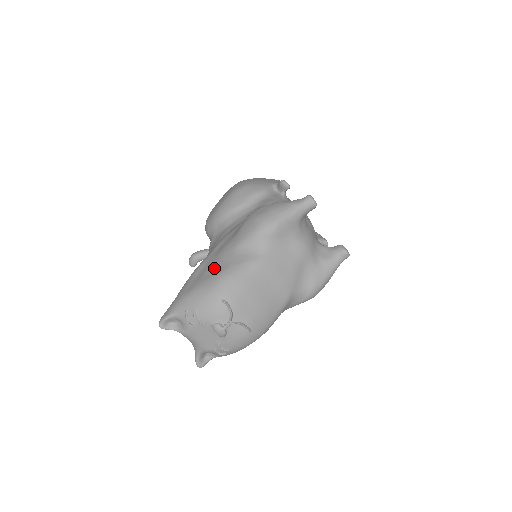
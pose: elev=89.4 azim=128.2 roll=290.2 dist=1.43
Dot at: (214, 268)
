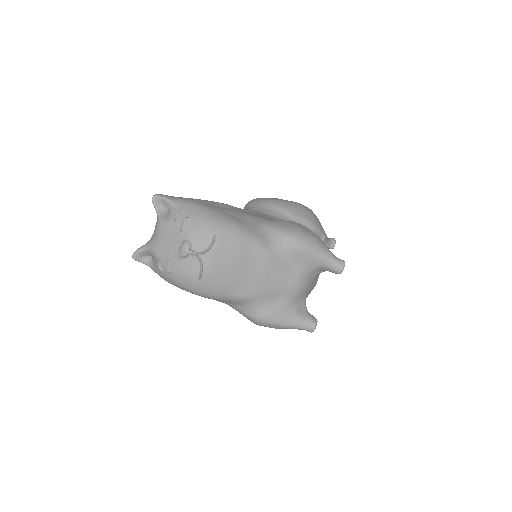
Dot at: (235, 215)
